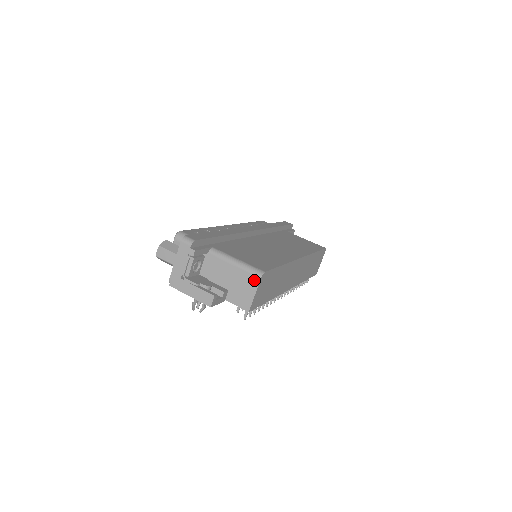
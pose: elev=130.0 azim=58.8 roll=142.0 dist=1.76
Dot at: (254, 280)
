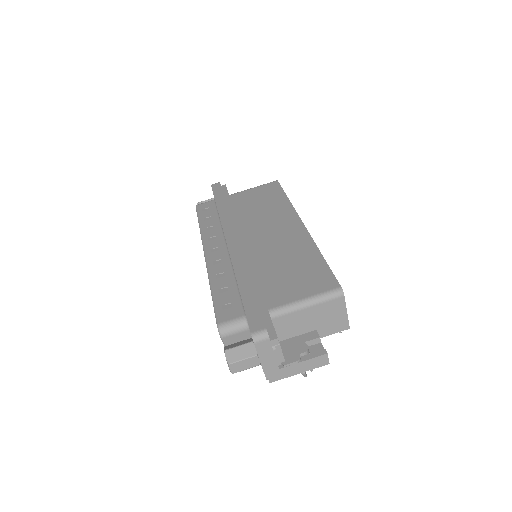
Dot at: (338, 303)
